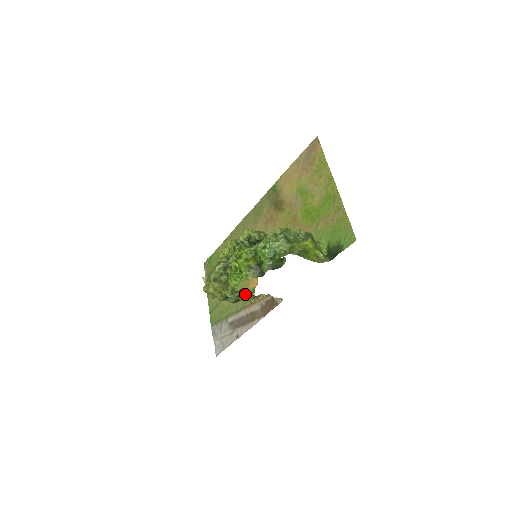
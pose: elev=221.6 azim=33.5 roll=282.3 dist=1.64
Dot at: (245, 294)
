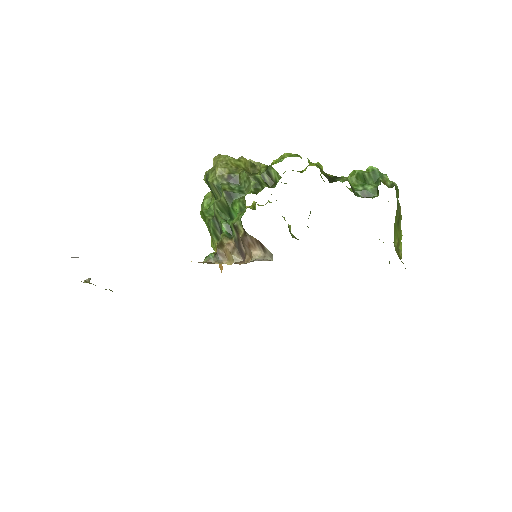
Dot at: occluded
